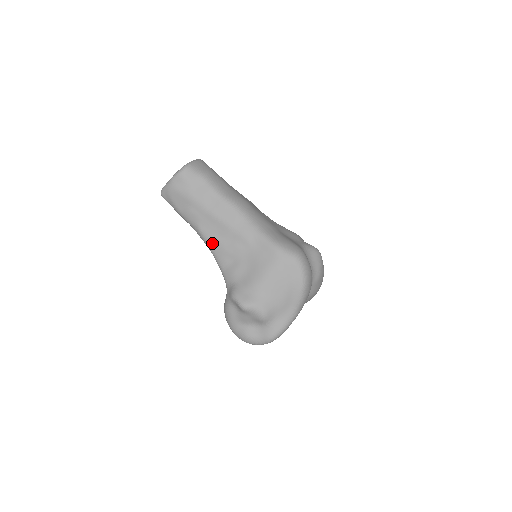
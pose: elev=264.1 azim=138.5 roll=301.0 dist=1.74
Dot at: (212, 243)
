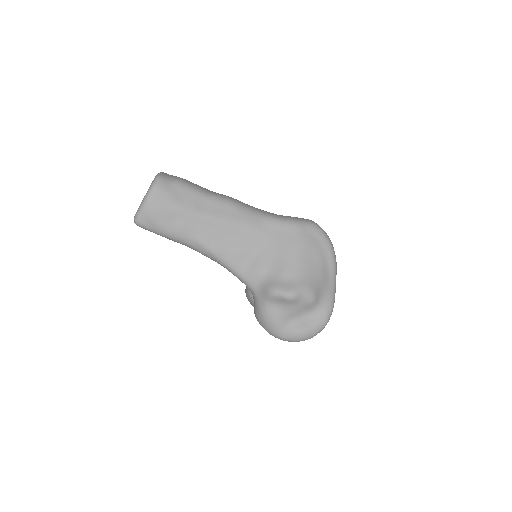
Dot at: (220, 250)
